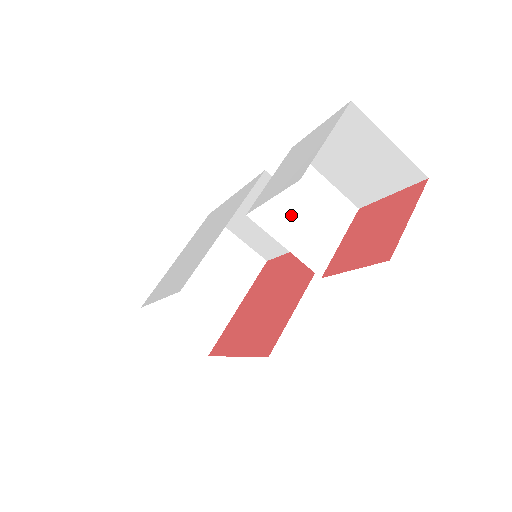
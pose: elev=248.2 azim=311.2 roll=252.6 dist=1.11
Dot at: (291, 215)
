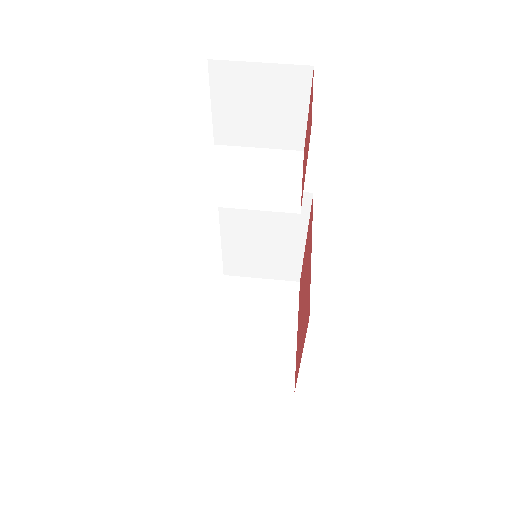
Dot at: (241, 186)
